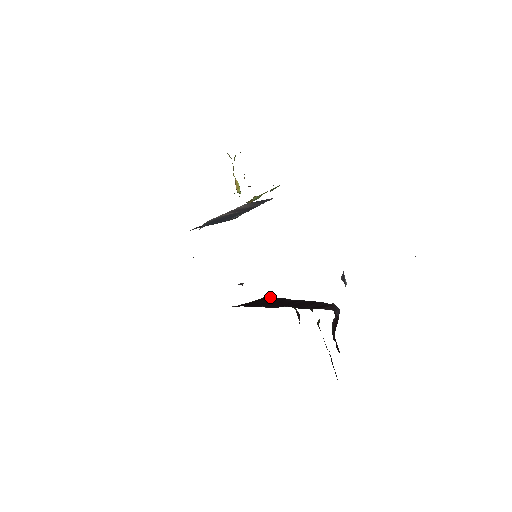
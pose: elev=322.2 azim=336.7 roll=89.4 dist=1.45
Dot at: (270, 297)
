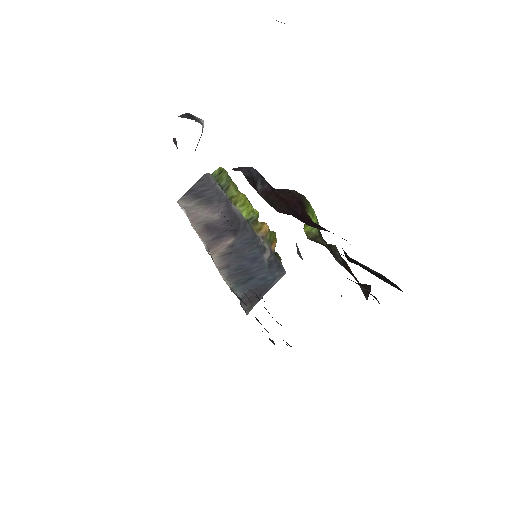
Dot at: occluded
